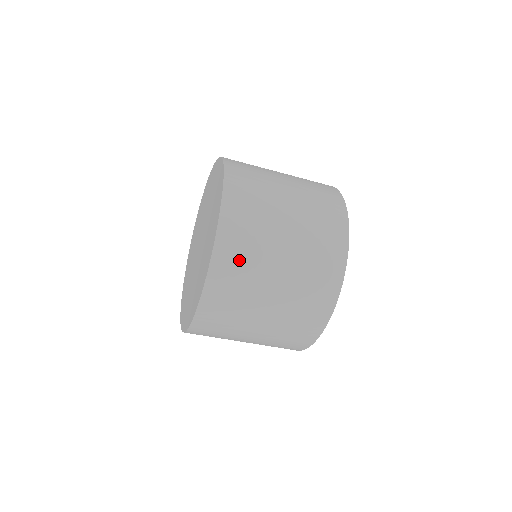
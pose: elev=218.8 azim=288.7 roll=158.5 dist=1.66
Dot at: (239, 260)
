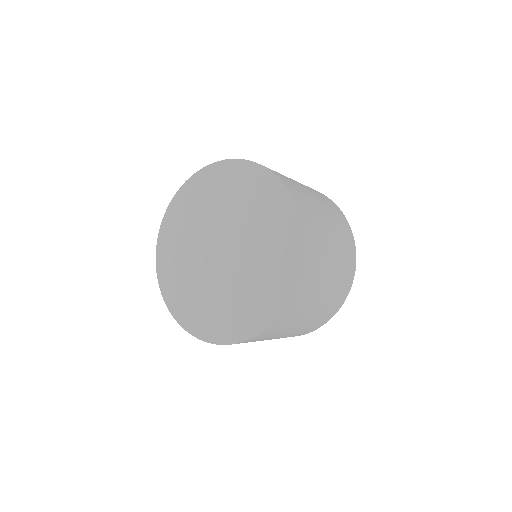
Dot at: (285, 323)
